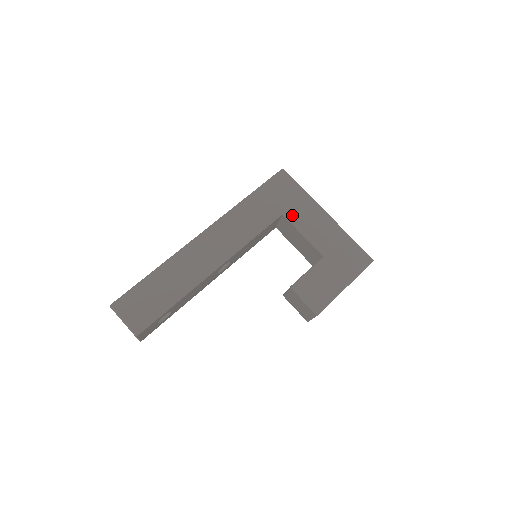
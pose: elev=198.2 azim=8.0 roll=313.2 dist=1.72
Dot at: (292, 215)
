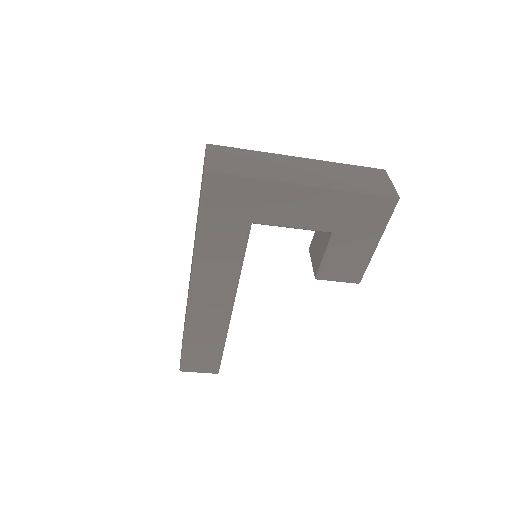
Dot at: (264, 218)
